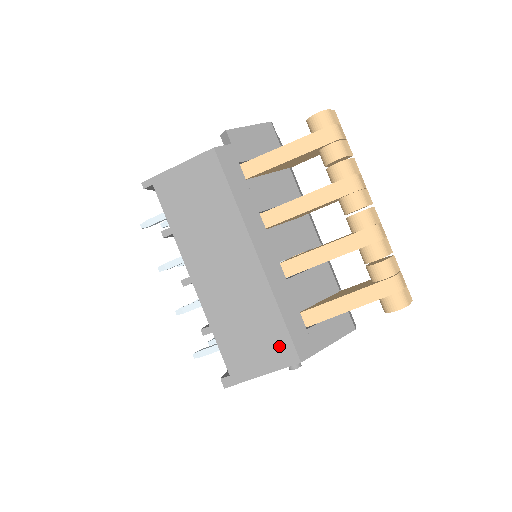
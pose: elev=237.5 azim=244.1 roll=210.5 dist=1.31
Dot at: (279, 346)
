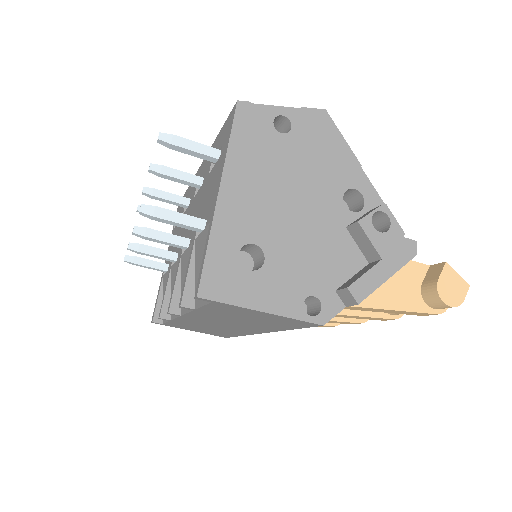
Dot at: occluded
